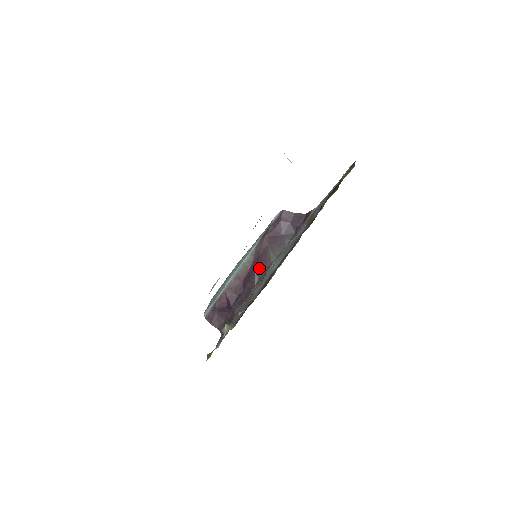
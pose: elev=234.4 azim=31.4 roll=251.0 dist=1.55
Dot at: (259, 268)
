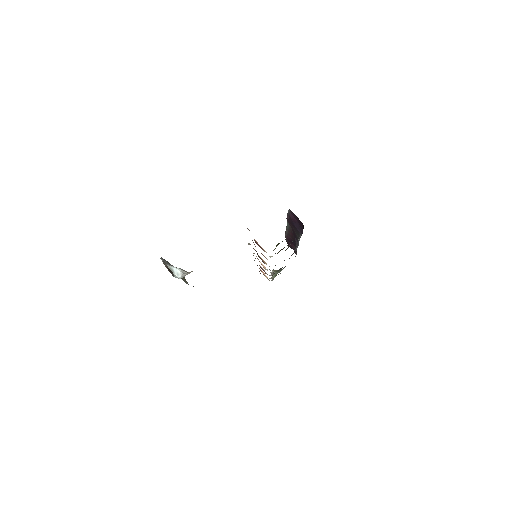
Dot at: (295, 236)
